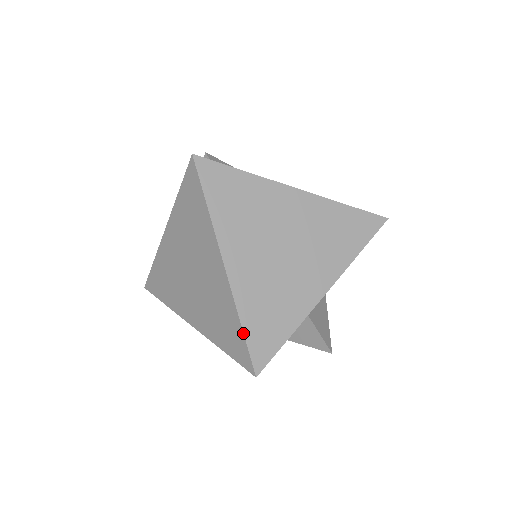
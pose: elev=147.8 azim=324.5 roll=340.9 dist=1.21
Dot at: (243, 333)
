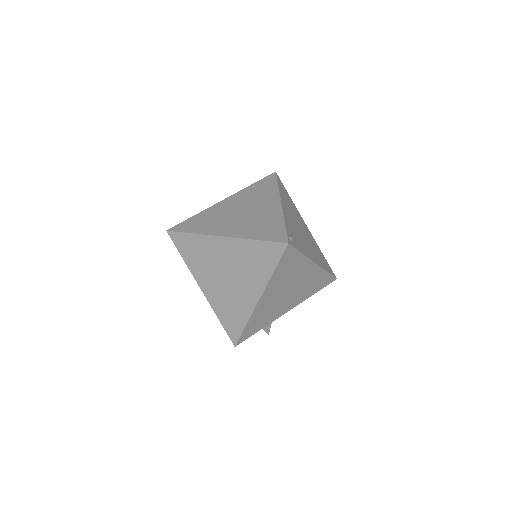
Dot at: (244, 329)
